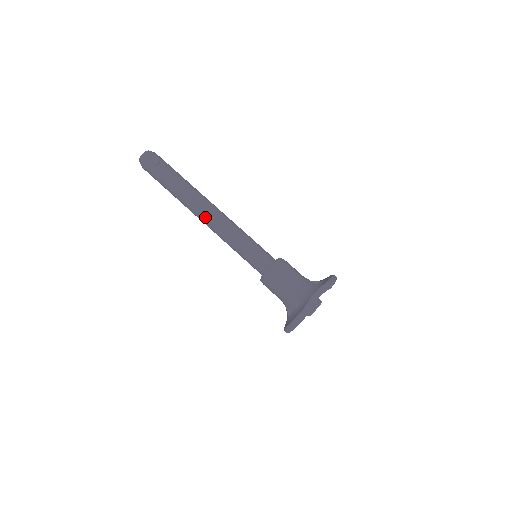
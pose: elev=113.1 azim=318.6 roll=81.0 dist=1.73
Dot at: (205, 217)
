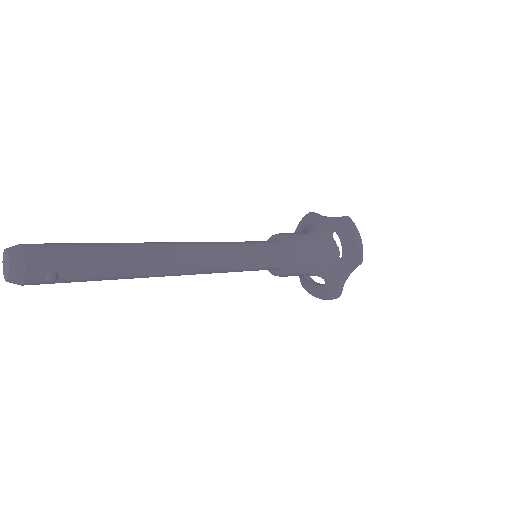
Dot at: occluded
